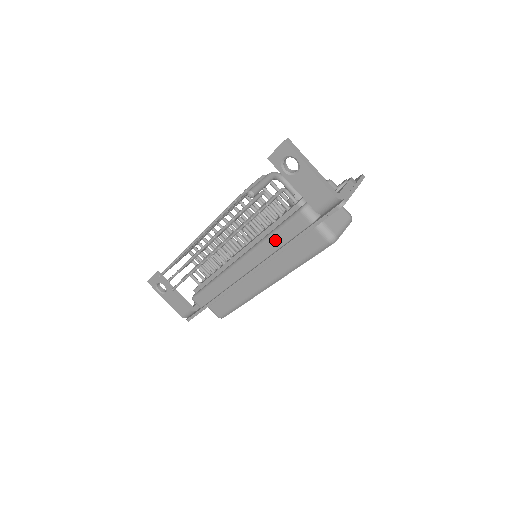
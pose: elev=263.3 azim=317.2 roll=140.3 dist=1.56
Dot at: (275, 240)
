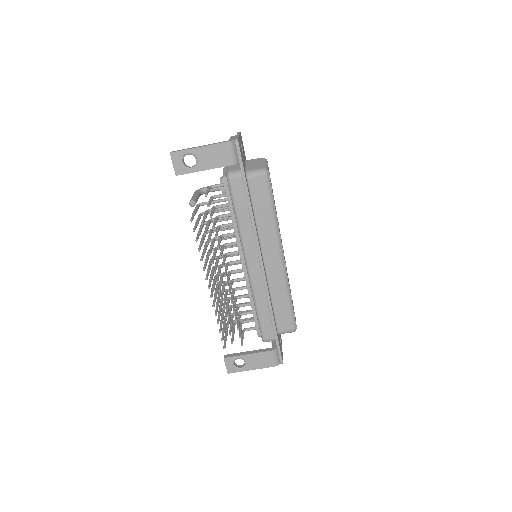
Dot at: (242, 218)
